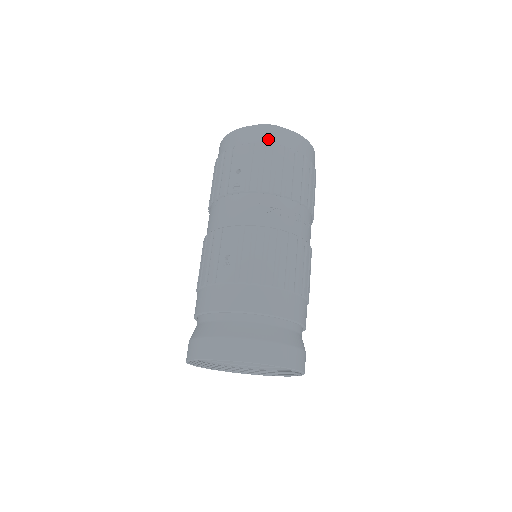
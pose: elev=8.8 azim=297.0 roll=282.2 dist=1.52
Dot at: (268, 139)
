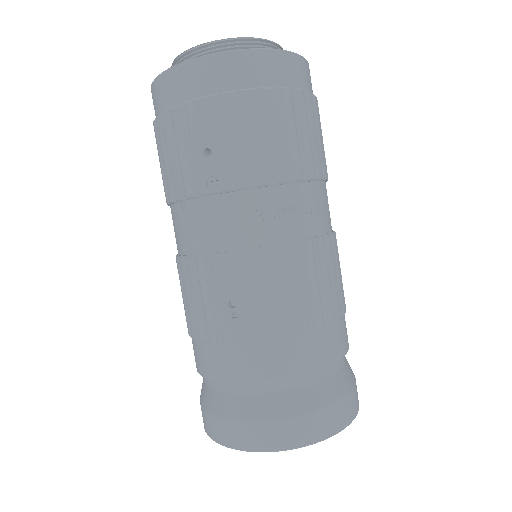
Dot at: (243, 79)
